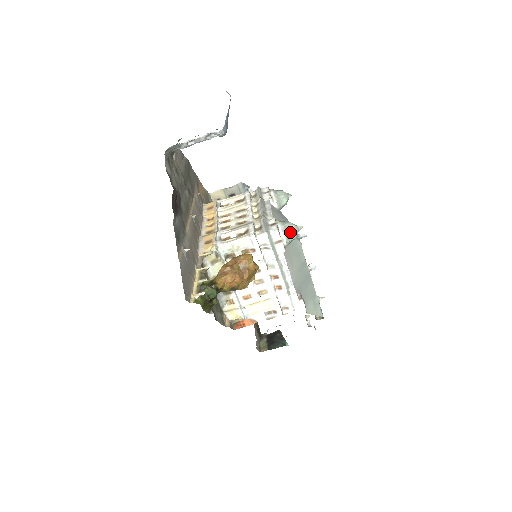
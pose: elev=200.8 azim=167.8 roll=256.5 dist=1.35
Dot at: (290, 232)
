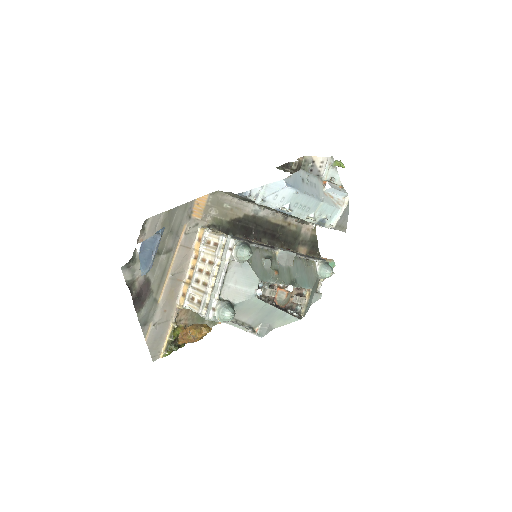
Dot at: (224, 320)
